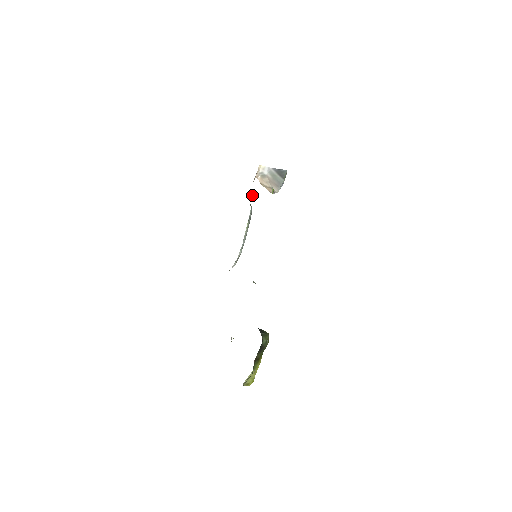
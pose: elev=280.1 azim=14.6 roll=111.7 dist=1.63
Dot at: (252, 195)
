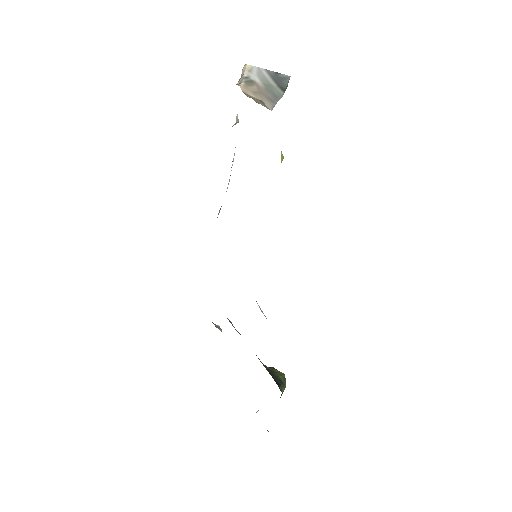
Dot at: occluded
